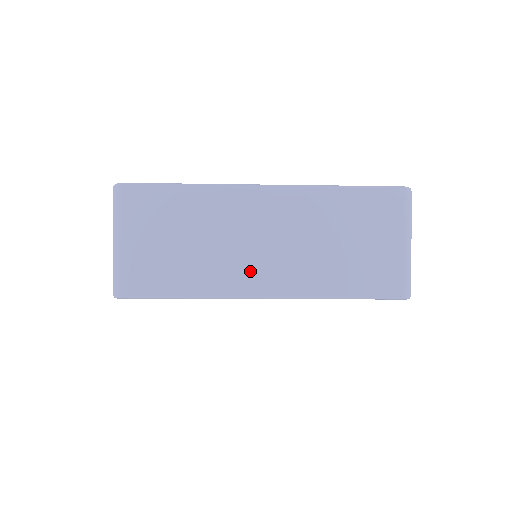
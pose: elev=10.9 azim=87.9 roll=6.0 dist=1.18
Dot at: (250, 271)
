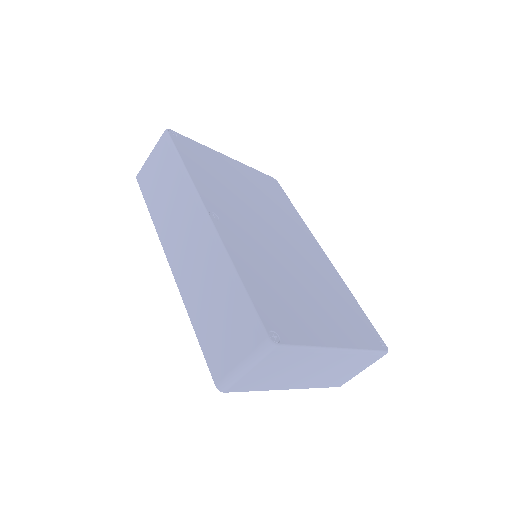
Dot at: (295, 381)
